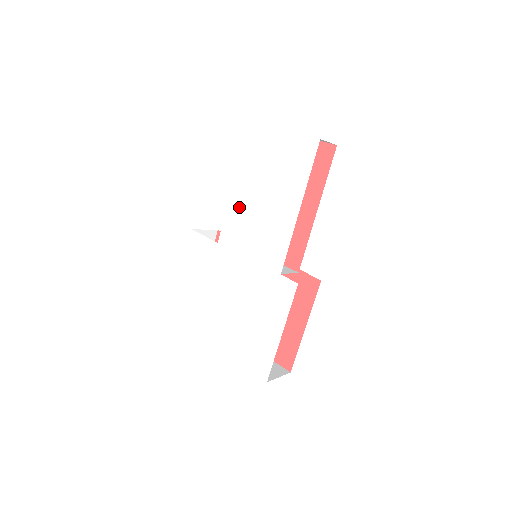
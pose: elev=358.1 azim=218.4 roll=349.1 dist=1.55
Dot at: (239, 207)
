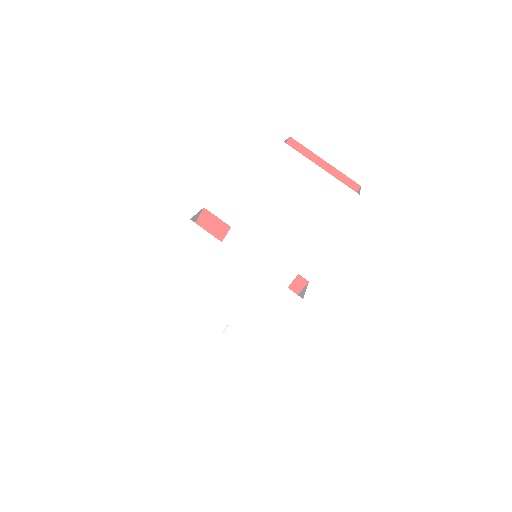
Dot at: (255, 219)
